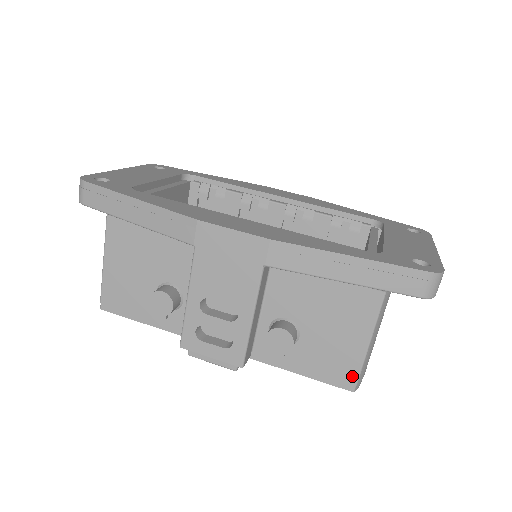
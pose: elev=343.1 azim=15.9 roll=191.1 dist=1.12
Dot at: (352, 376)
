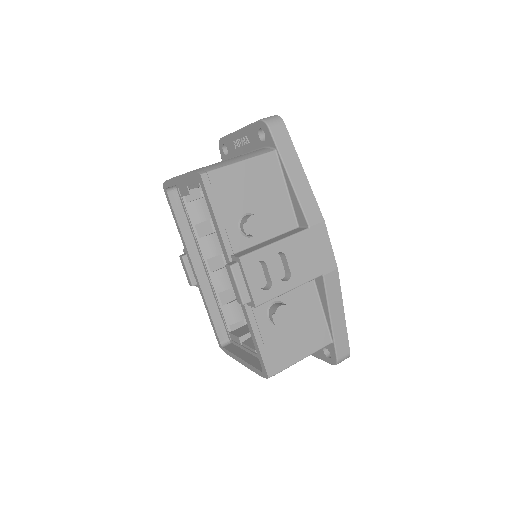
Dot at: (278, 368)
